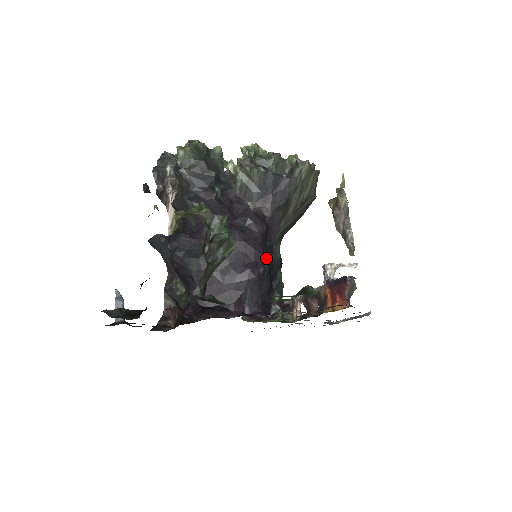
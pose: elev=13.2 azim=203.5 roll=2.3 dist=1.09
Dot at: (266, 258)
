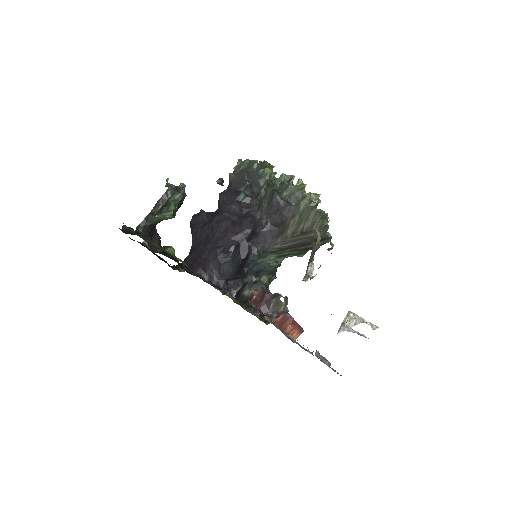
Dot at: (240, 252)
